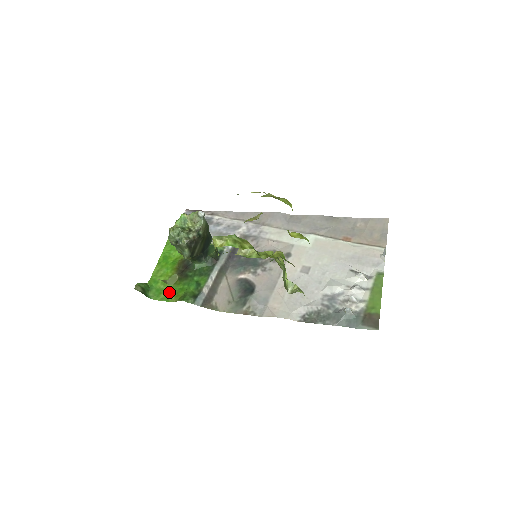
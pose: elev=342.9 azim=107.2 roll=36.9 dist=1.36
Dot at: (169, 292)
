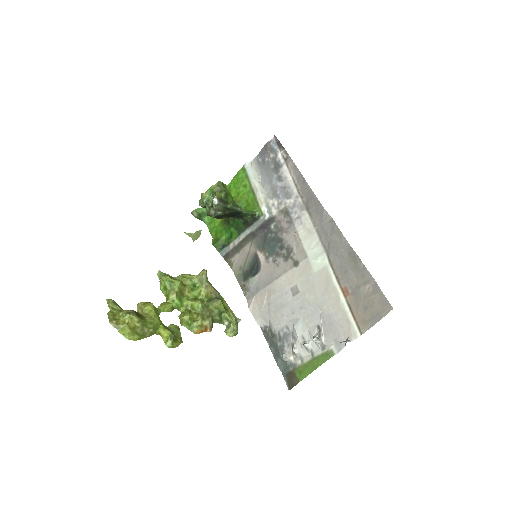
Dot at: (215, 226)
